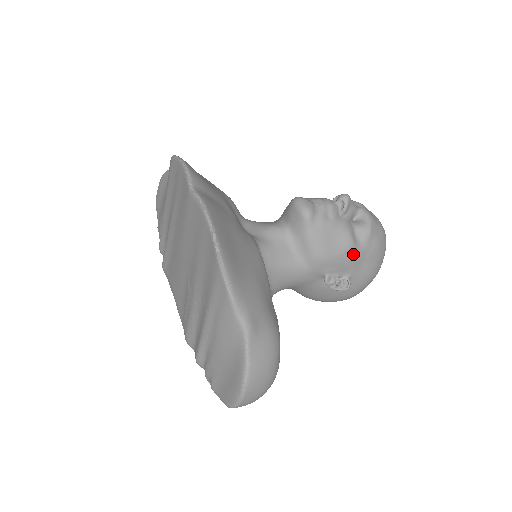
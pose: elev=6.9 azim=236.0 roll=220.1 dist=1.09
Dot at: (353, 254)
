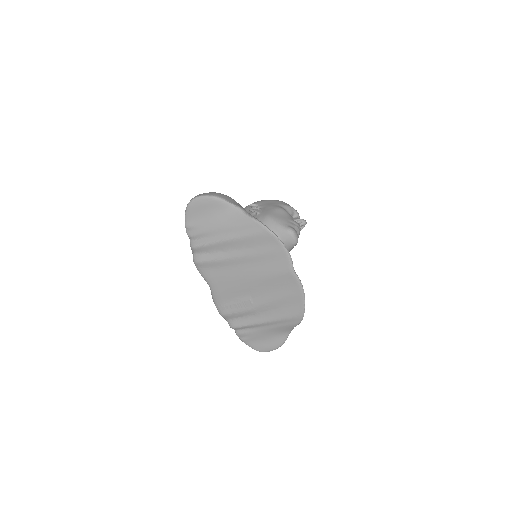
Dot at: occluded
